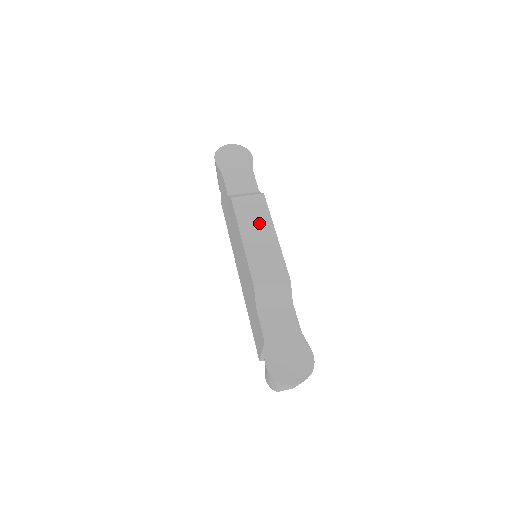
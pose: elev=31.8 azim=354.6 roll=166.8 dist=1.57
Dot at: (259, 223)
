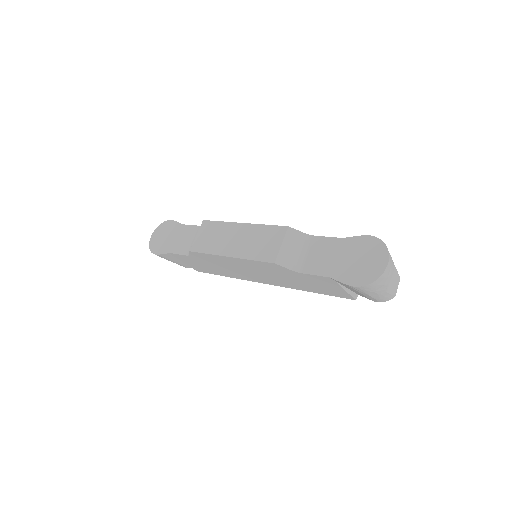
Dot at: (224, 235)
